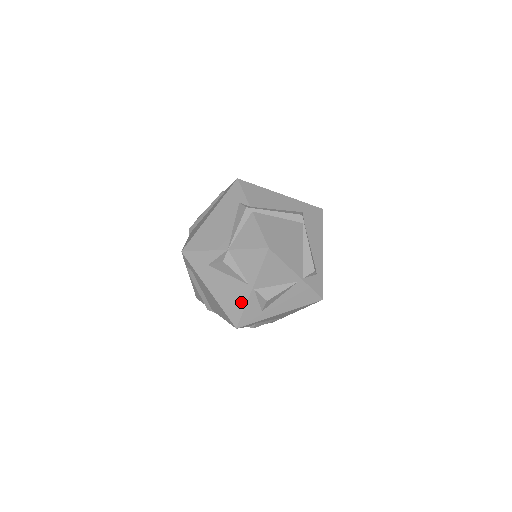
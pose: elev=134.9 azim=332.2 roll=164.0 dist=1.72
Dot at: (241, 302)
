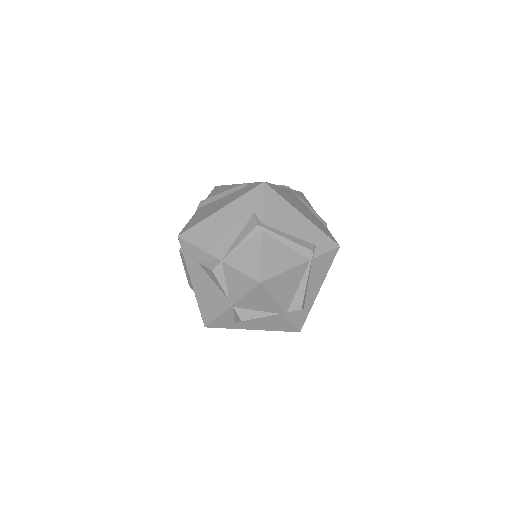
Dot at: (217, 310)
